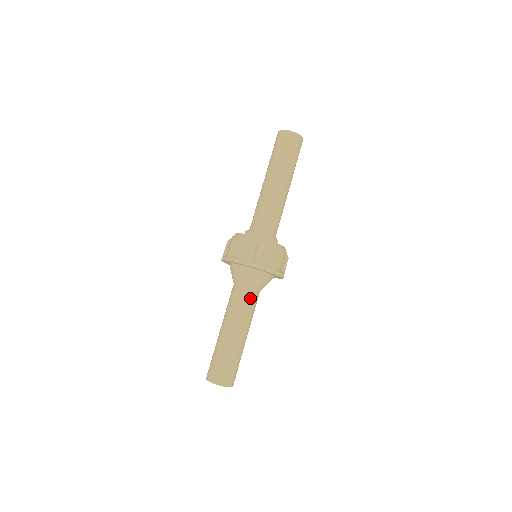
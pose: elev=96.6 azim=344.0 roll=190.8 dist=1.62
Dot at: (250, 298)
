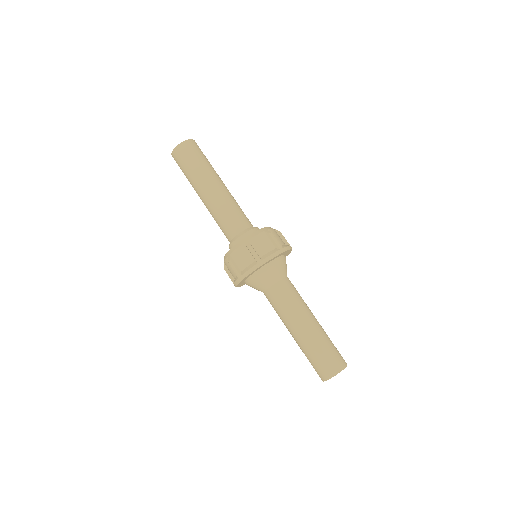
Dot at: (293, 285)
